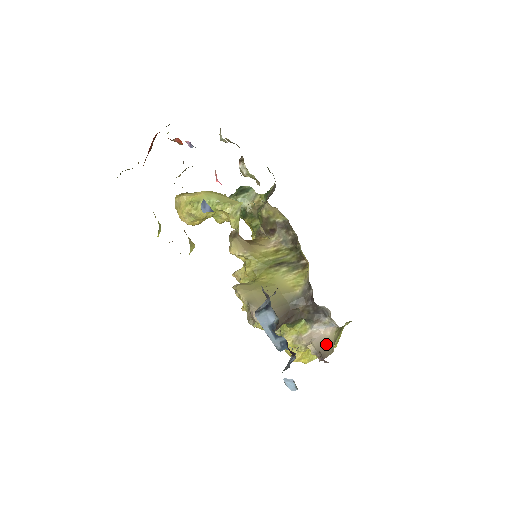
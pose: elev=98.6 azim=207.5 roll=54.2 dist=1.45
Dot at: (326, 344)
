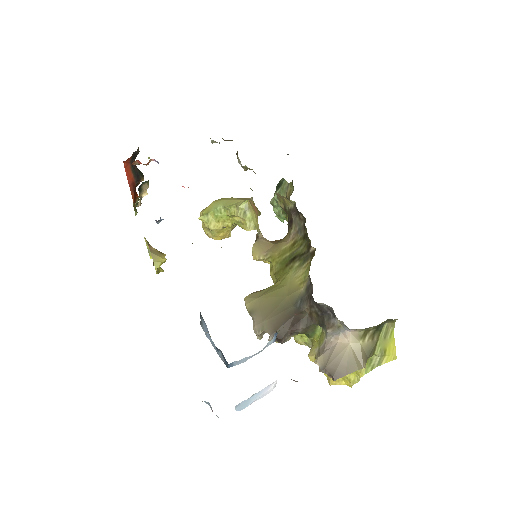
Dot at: (343, 356)
